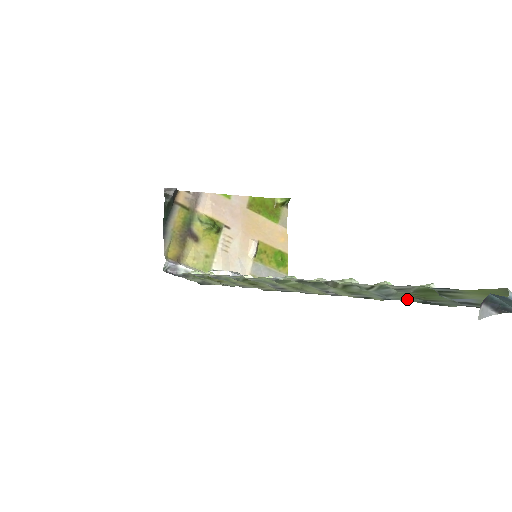
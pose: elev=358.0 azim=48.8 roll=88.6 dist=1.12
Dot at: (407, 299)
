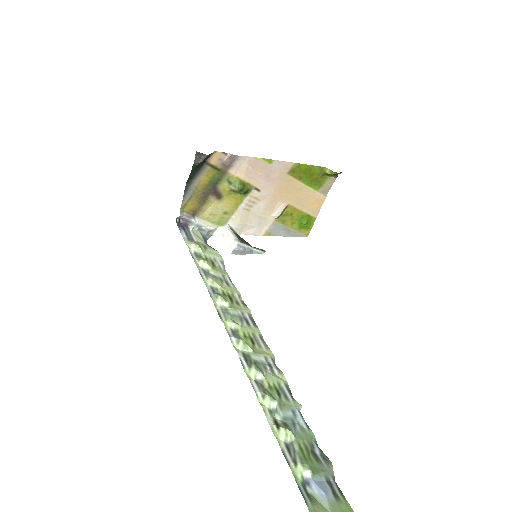
Dot at: (308, 434)
